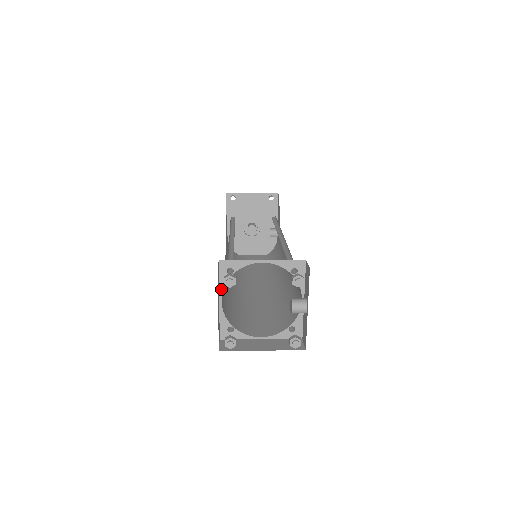
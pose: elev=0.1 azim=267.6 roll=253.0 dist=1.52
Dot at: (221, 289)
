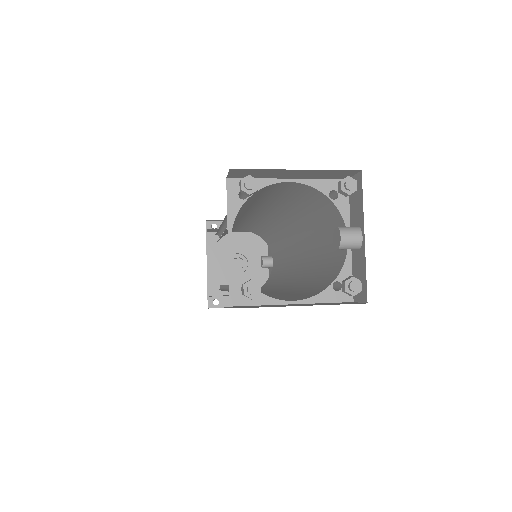
Dot at: (230, 223)
